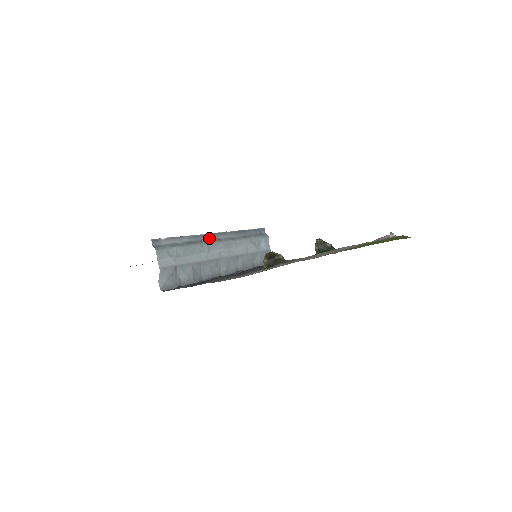
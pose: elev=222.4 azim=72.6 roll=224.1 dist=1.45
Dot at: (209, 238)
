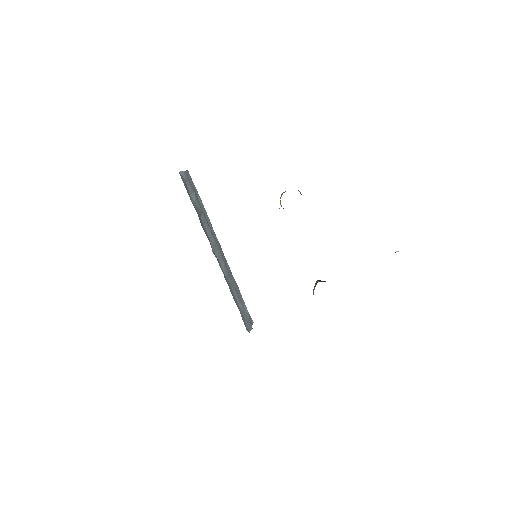
Dot at: occluded
